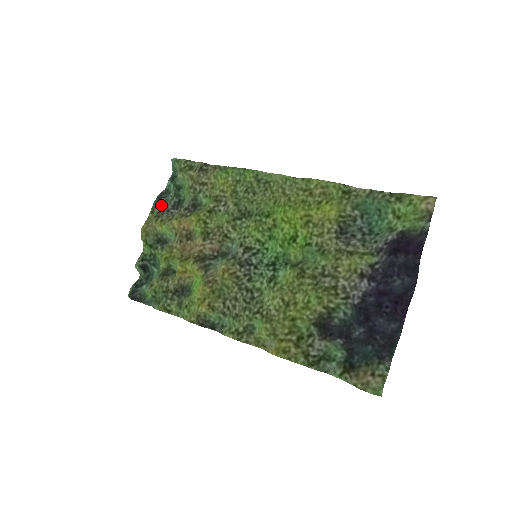
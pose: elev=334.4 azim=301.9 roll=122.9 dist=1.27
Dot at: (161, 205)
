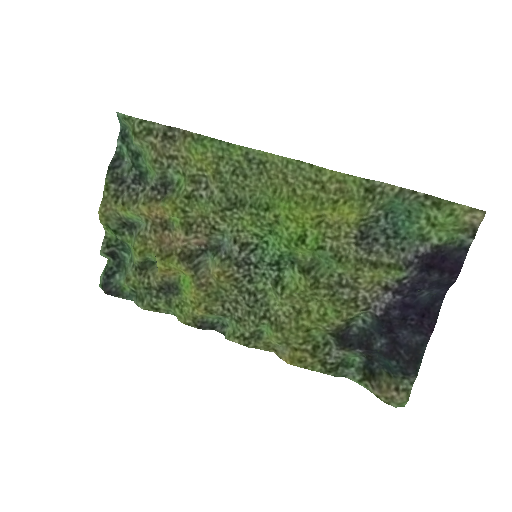
Dot at: (117, 179)
